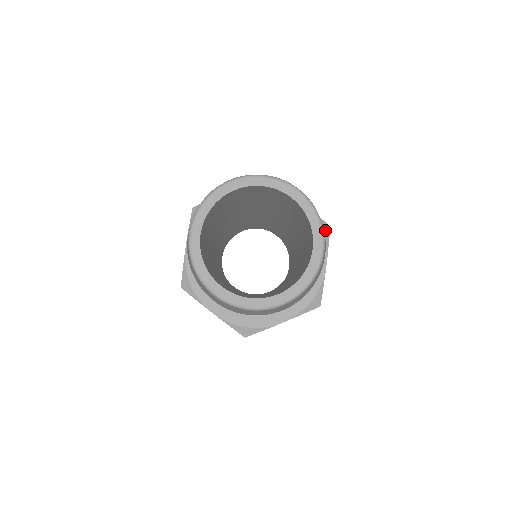
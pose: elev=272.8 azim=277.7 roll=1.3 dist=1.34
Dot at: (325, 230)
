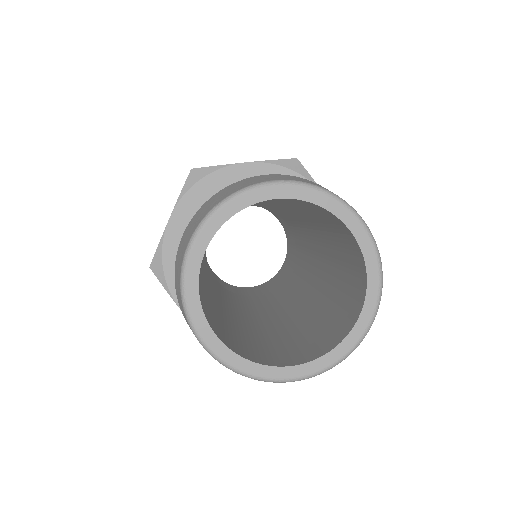
Dot at: occluded
